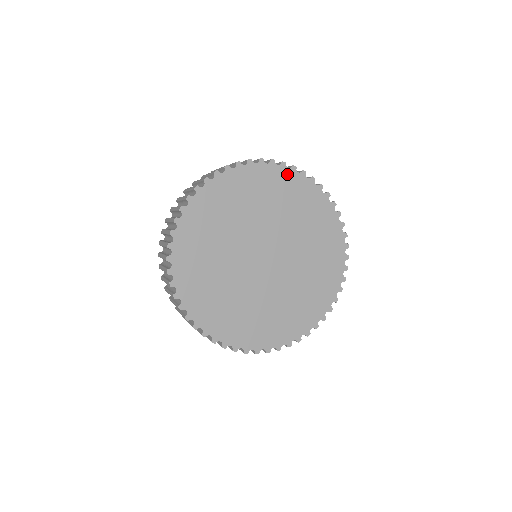
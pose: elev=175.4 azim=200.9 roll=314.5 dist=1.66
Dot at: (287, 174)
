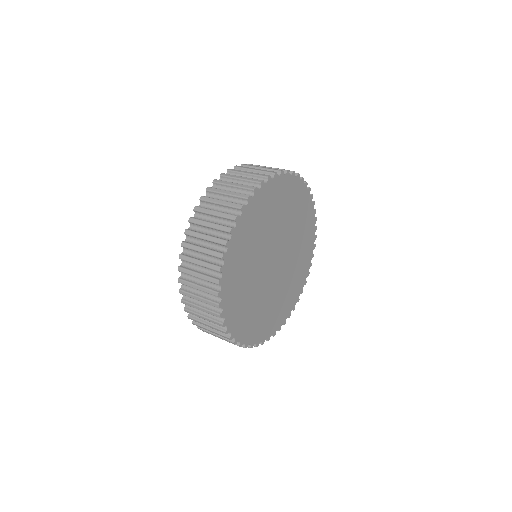
Dot at: (305, 193)
